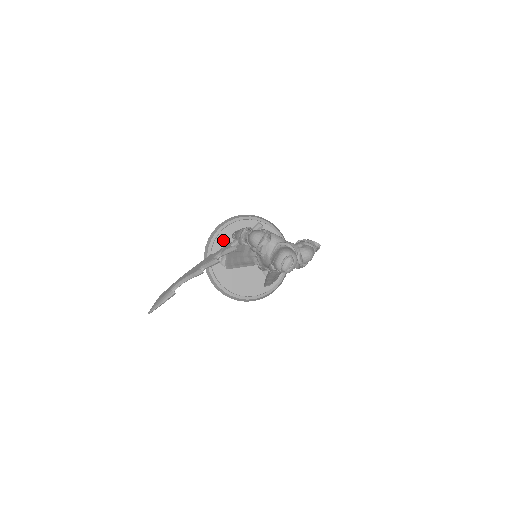
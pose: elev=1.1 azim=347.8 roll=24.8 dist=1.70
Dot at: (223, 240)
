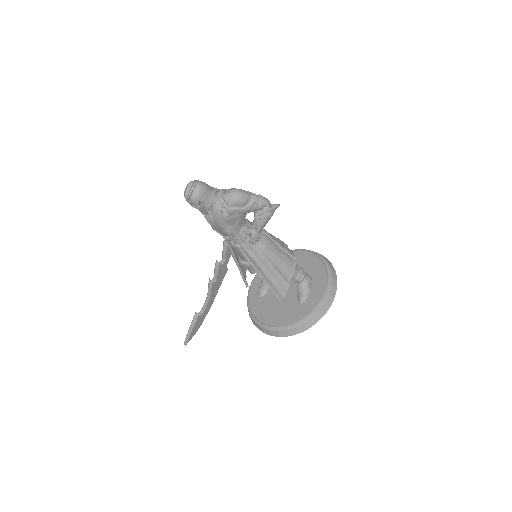
Dot at: occluded
